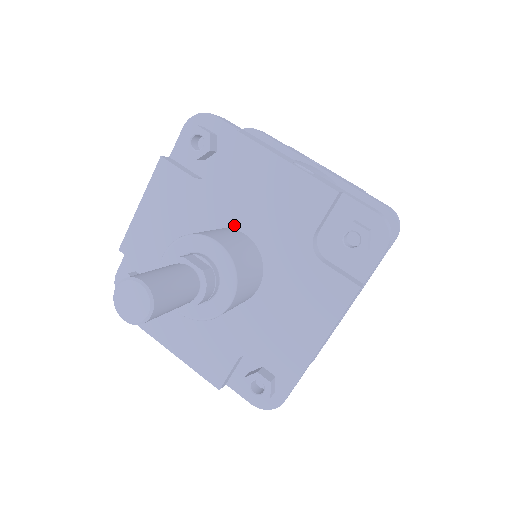
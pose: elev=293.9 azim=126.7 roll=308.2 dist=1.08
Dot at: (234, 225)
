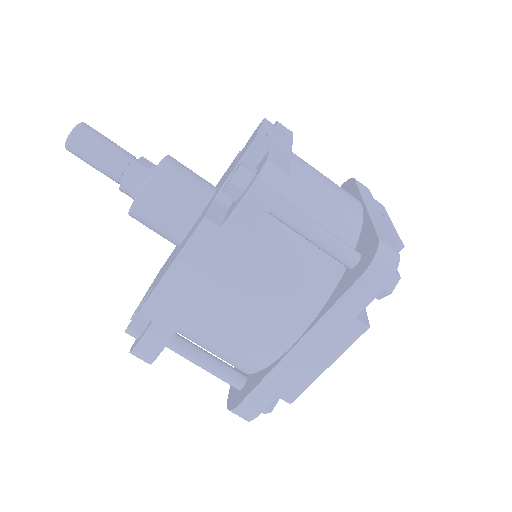
Dot at: (219, 185)
